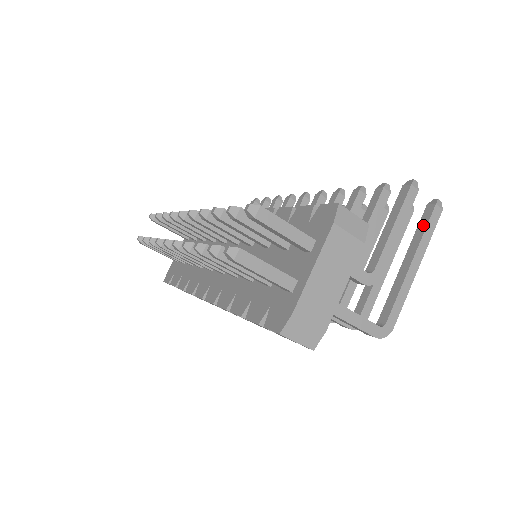
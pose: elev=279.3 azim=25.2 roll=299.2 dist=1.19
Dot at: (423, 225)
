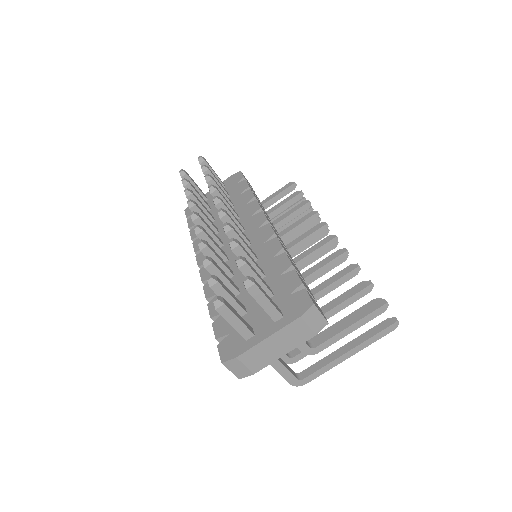
Dot at: (374, 332)
